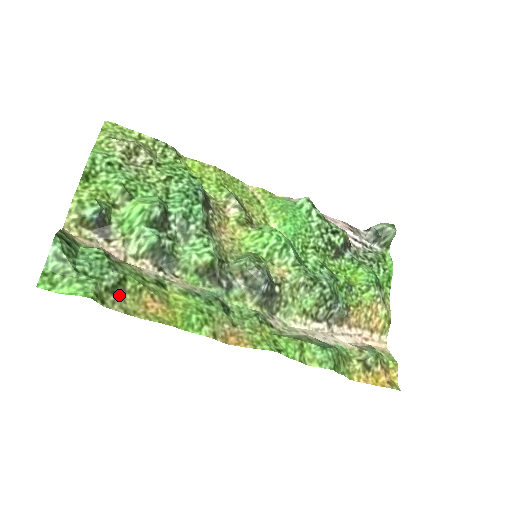
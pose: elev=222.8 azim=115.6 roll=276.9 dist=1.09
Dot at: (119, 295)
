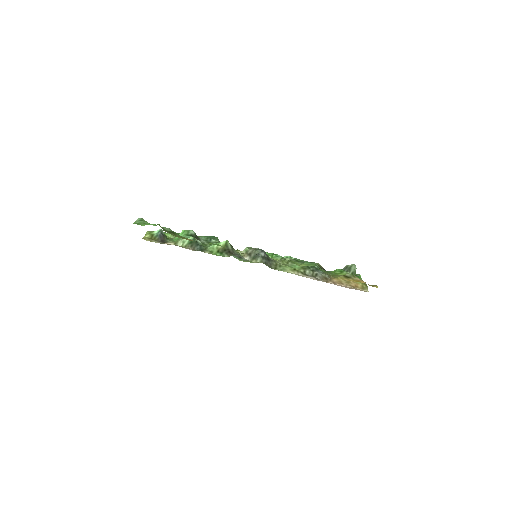
Dot at: (173, 235)
